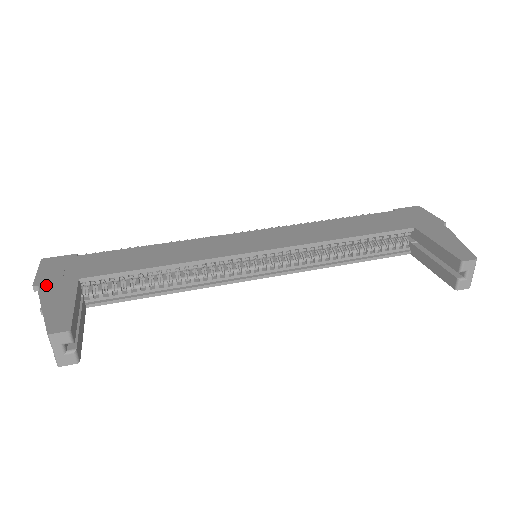
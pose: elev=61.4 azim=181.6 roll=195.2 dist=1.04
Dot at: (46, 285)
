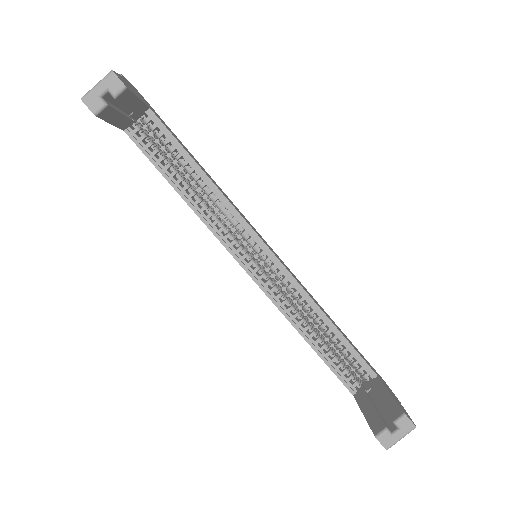
Dot at: occluded
